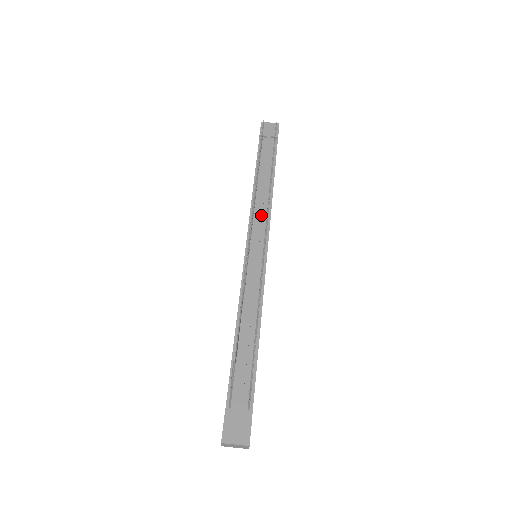
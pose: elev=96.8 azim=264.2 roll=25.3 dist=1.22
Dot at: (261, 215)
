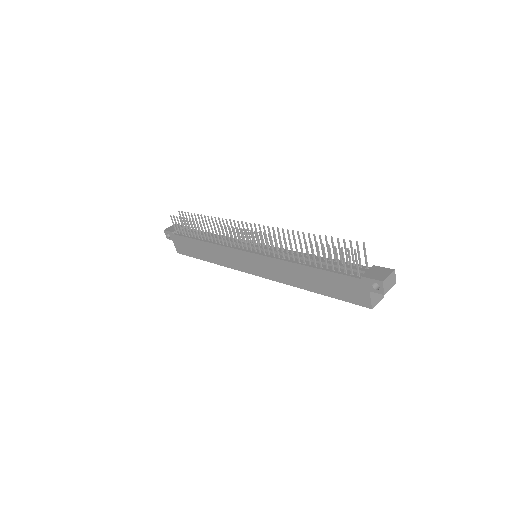
Dot at: (231, 240)
